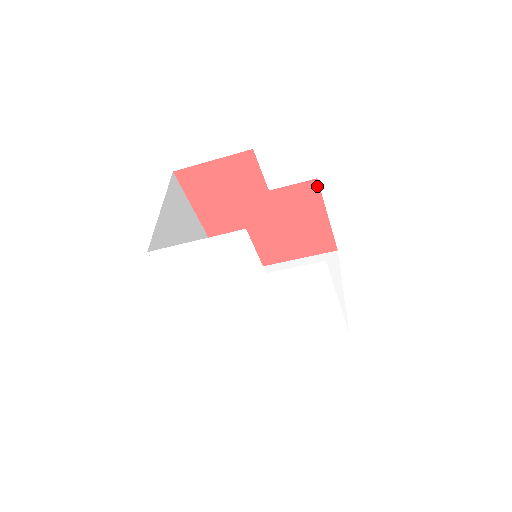
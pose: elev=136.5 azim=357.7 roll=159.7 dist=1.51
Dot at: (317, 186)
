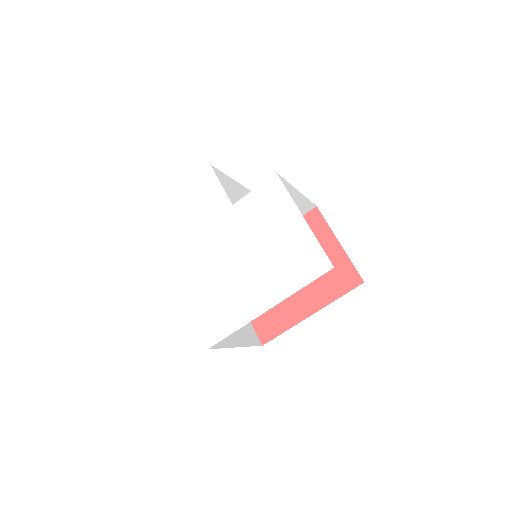
Dot at: (319, 214)
